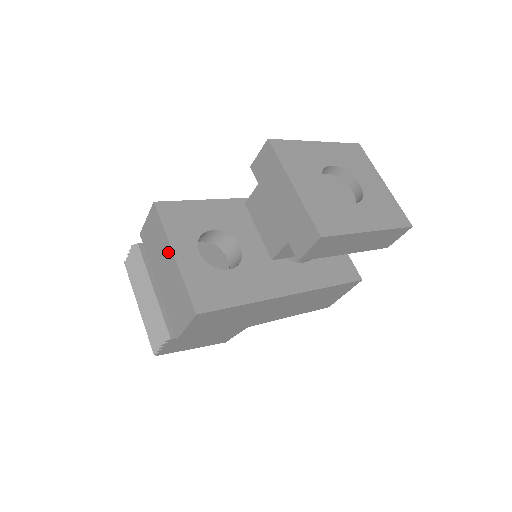
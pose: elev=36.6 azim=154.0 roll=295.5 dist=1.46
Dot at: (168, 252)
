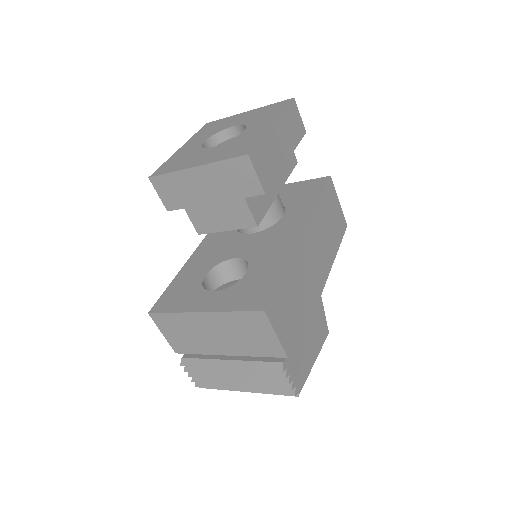
Dot at: (197, 319)
